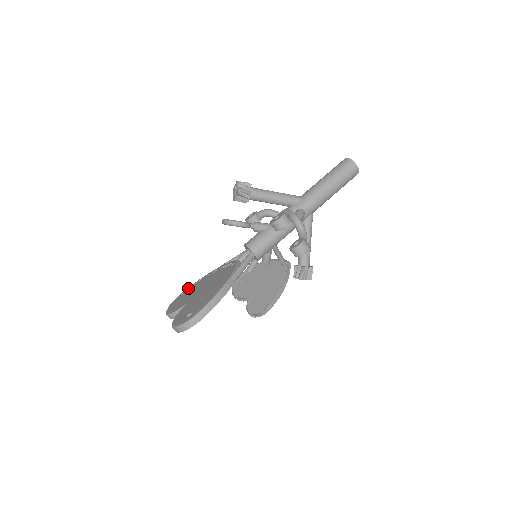
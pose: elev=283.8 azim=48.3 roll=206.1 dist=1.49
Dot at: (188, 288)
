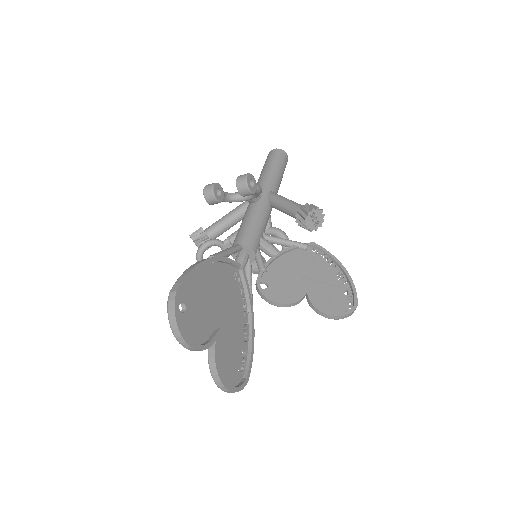
Dot at: occluded
